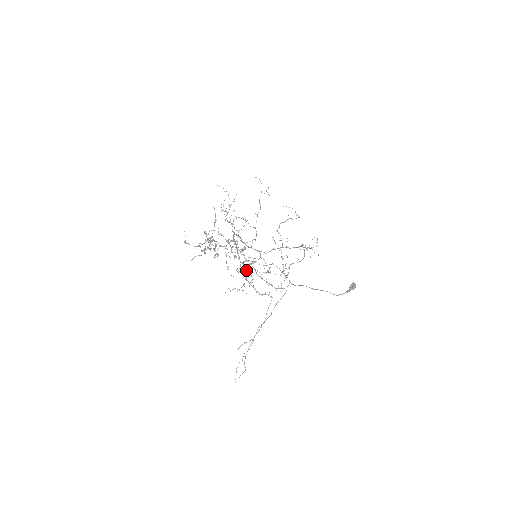
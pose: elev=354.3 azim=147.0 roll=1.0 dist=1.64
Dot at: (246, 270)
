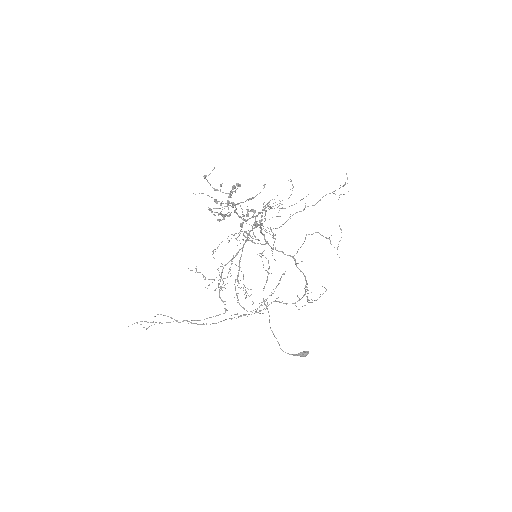
Dot at: occluded
